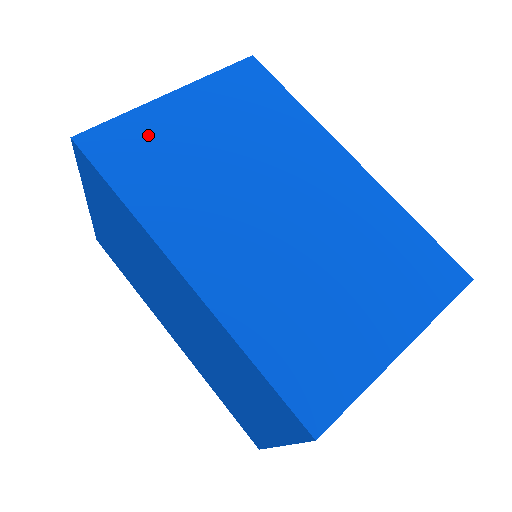
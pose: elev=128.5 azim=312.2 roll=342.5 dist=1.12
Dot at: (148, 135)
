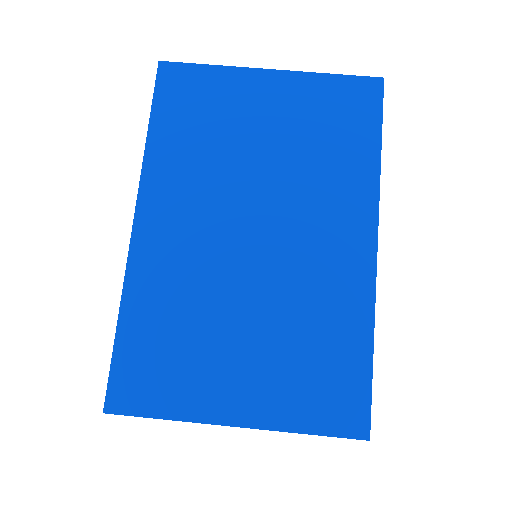
Dot at: (215, 95)
